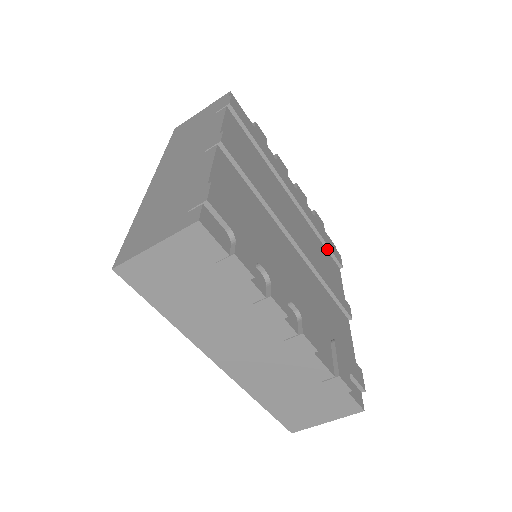
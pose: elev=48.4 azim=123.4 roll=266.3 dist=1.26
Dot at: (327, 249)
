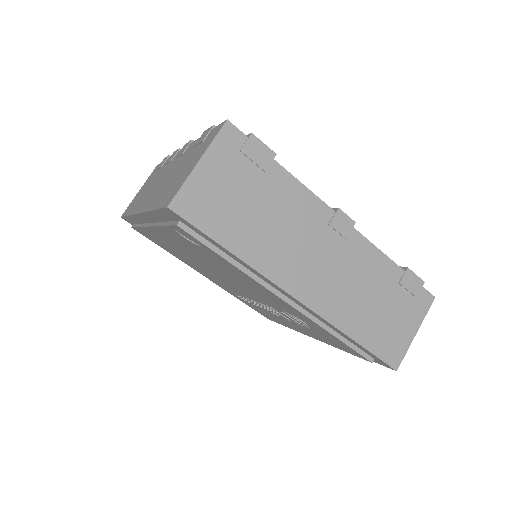
Dot at: occluded
